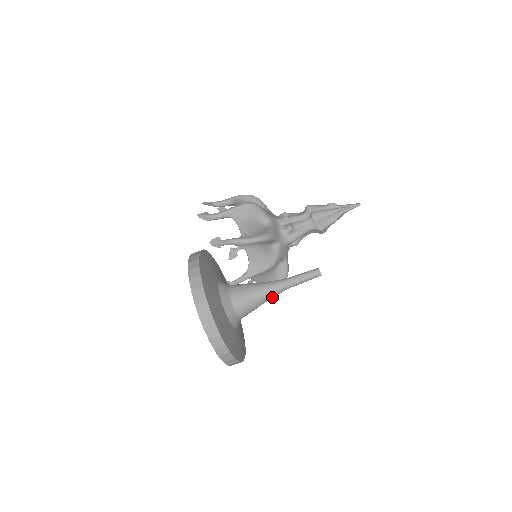
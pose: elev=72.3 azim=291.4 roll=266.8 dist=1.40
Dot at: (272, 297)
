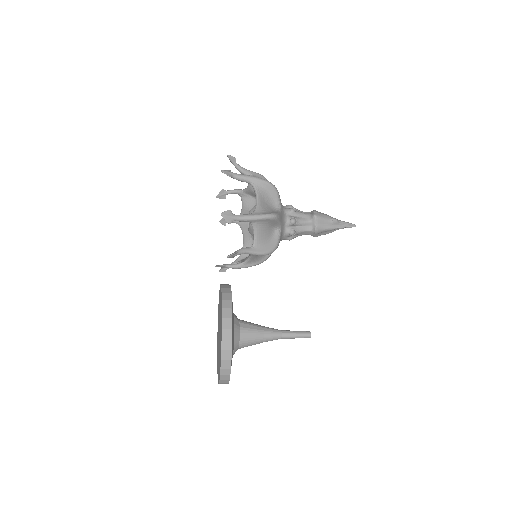
Dot at: occluded
